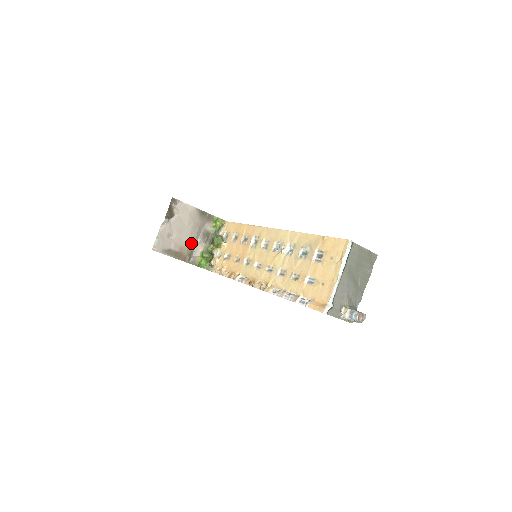
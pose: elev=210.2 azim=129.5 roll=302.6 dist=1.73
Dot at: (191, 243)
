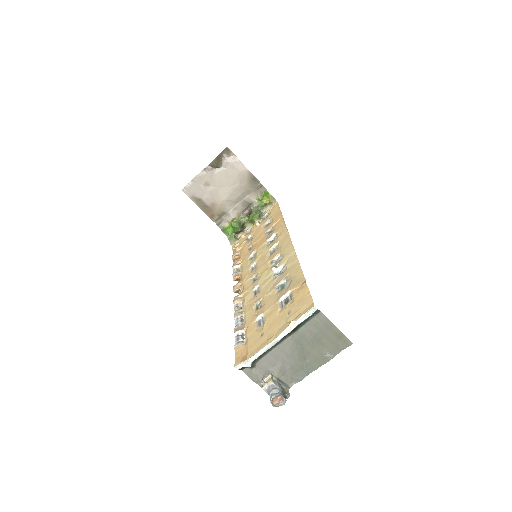
Dot at: (227, 204)
